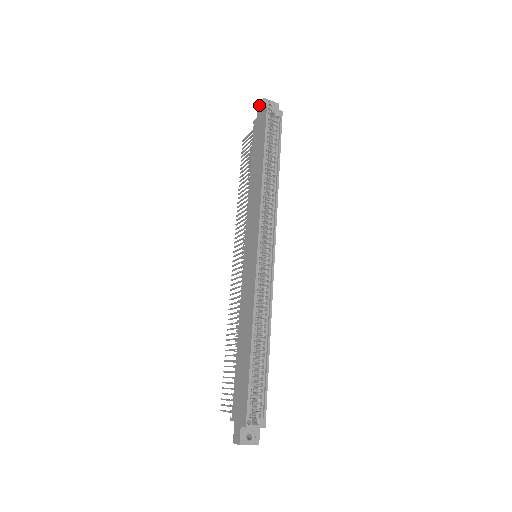
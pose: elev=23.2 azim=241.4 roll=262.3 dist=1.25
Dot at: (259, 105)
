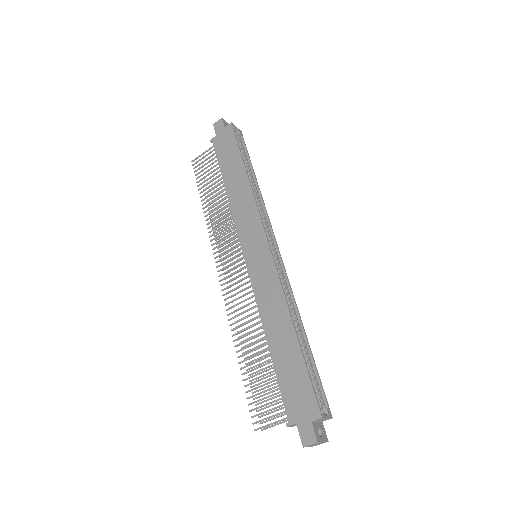
Dot at: (217, 124)
